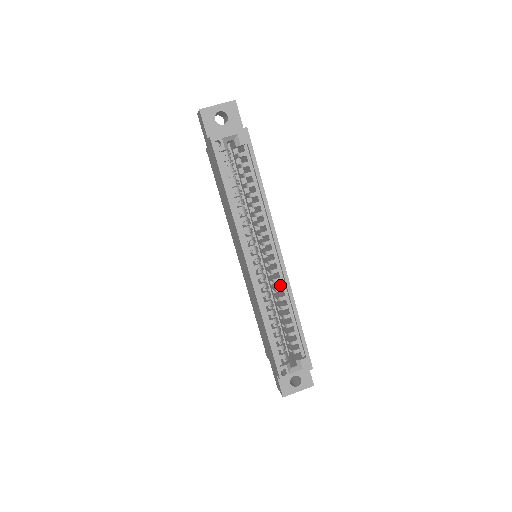
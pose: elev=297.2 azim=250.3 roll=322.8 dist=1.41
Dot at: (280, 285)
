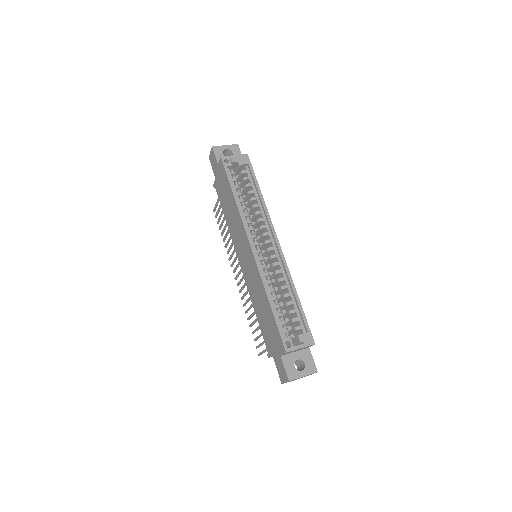
Dot at: occluded
